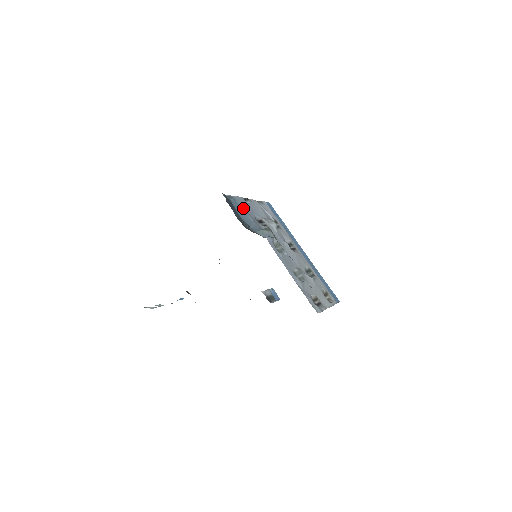
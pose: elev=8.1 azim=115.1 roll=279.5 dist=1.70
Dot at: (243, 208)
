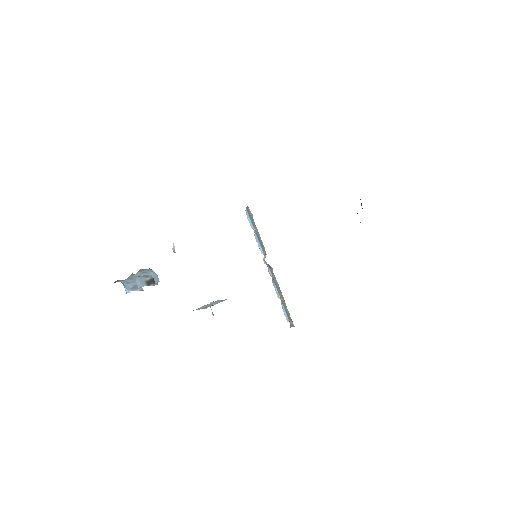
Dot at: occluded
